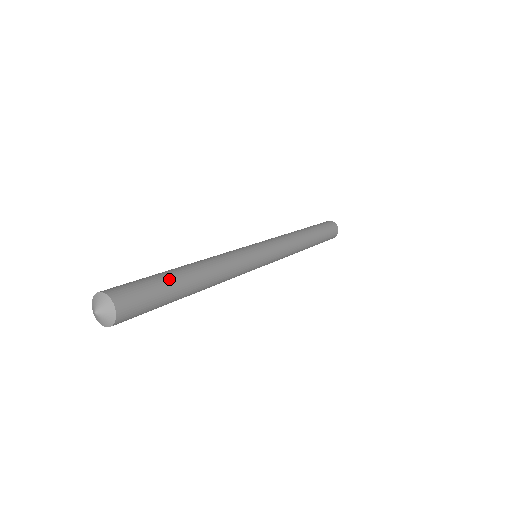
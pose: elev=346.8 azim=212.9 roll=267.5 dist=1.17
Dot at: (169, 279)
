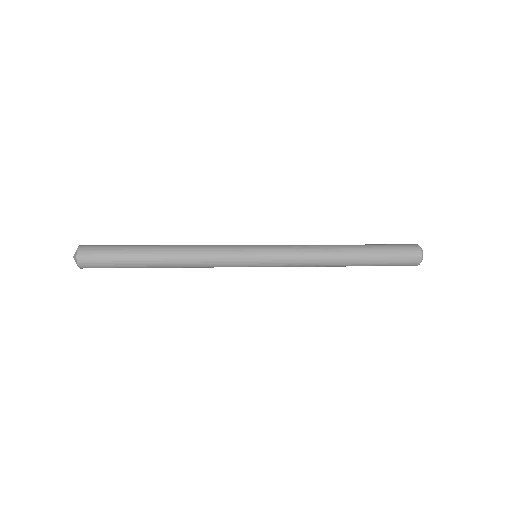
Dot at: (133, 245)
